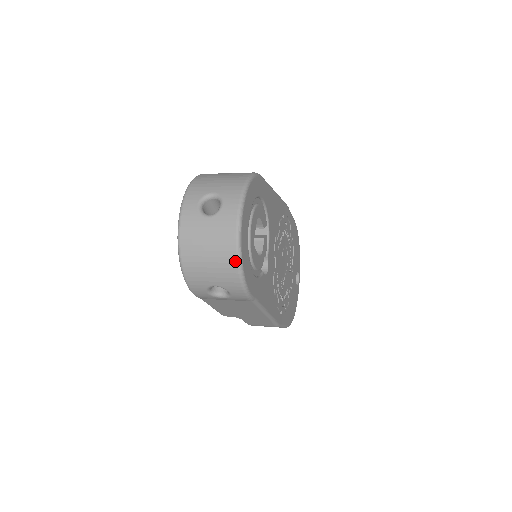
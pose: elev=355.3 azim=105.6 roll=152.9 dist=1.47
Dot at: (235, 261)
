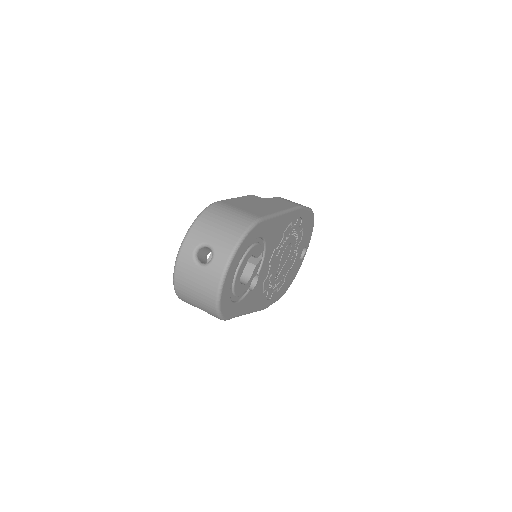
Dot at: (214, 306)
